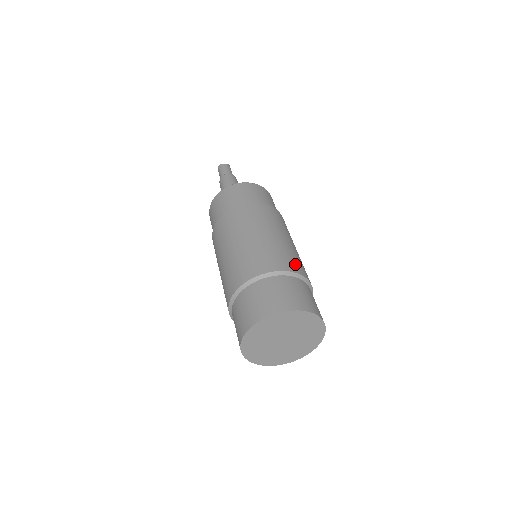
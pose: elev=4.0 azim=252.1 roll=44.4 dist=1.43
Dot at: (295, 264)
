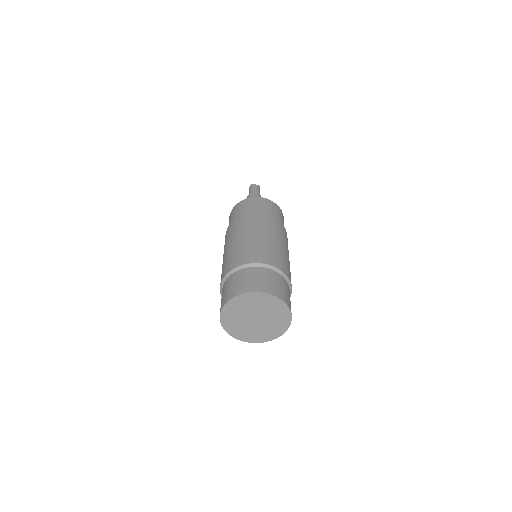
Dot at: (280, 263)
